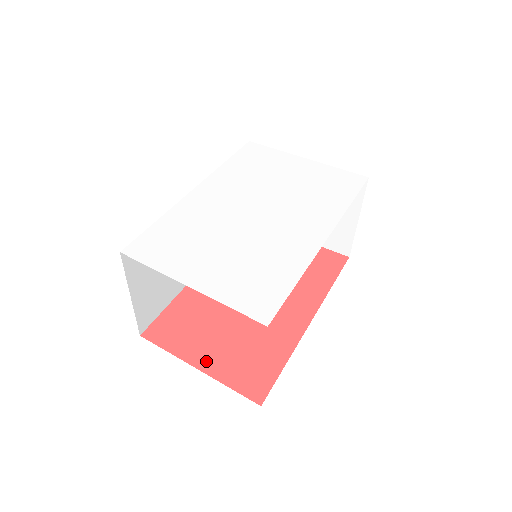
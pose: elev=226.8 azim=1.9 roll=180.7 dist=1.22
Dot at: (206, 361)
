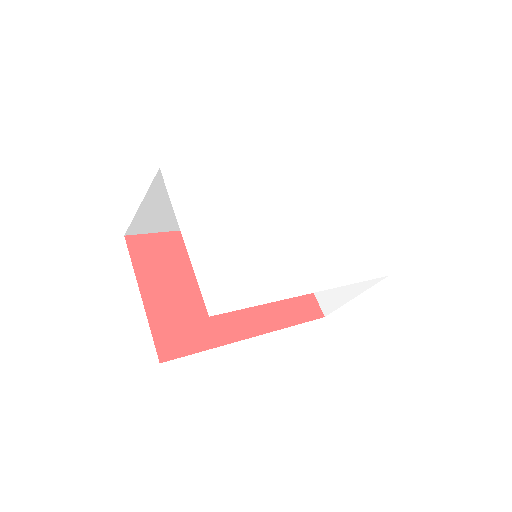
Dot at: (152, 296)
